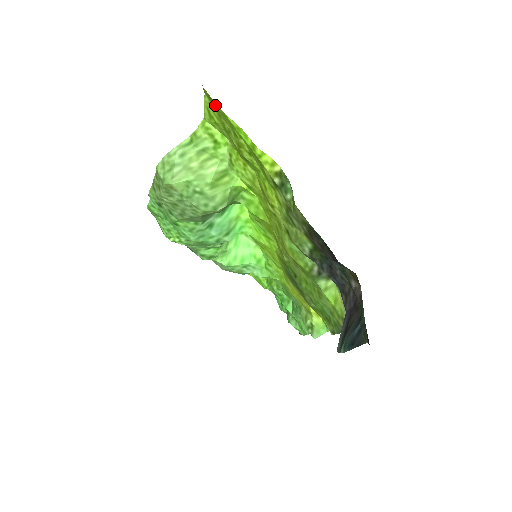
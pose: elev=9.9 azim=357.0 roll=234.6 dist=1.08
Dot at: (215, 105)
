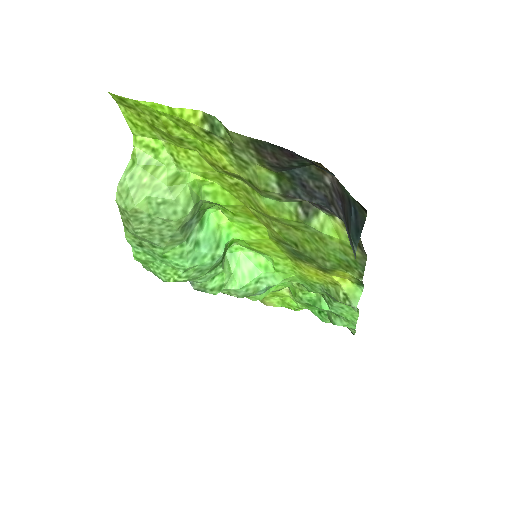
Dot at: (127, 103)
